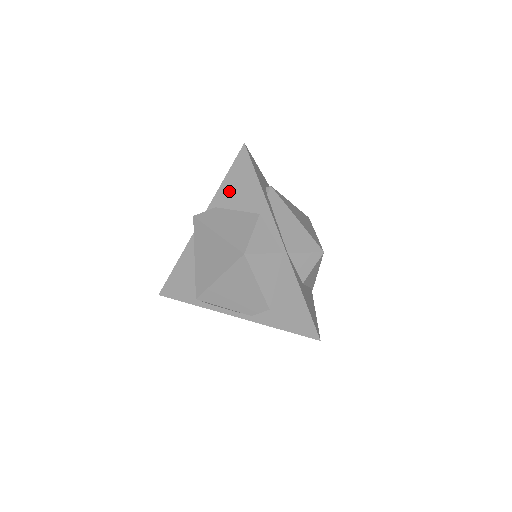
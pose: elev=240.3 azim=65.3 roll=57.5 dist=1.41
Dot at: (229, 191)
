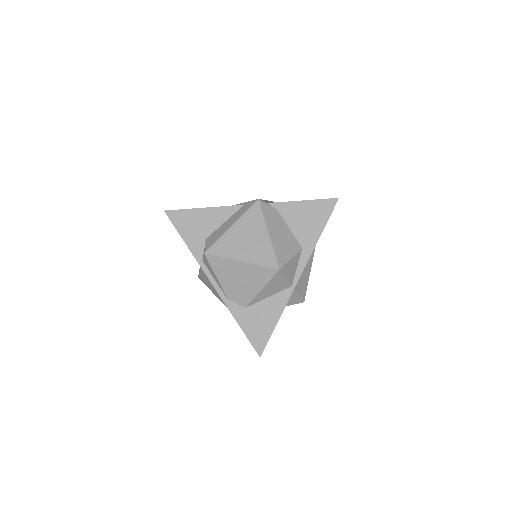
Dot at: (297, 211)
